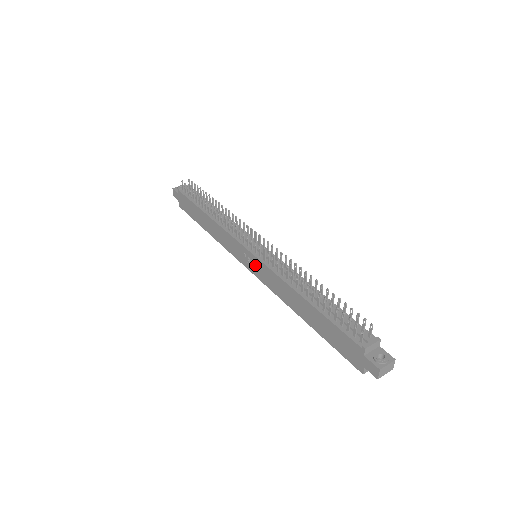
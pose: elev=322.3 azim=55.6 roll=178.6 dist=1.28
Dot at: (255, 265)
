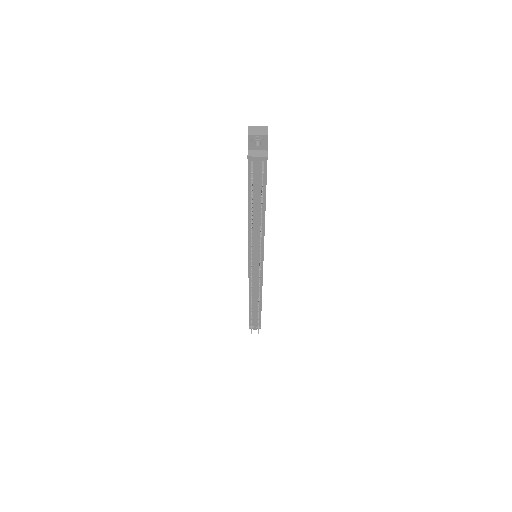
Dot at: occluded
